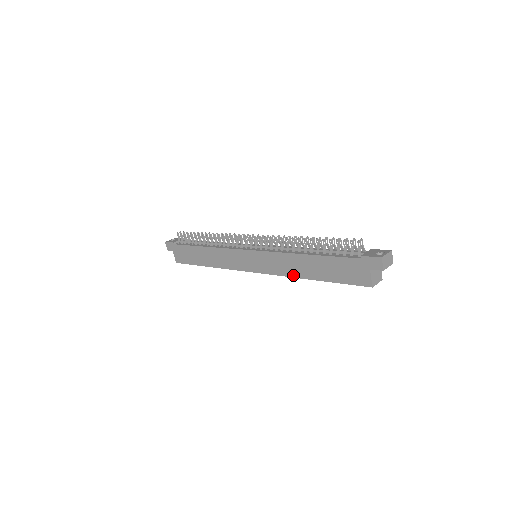
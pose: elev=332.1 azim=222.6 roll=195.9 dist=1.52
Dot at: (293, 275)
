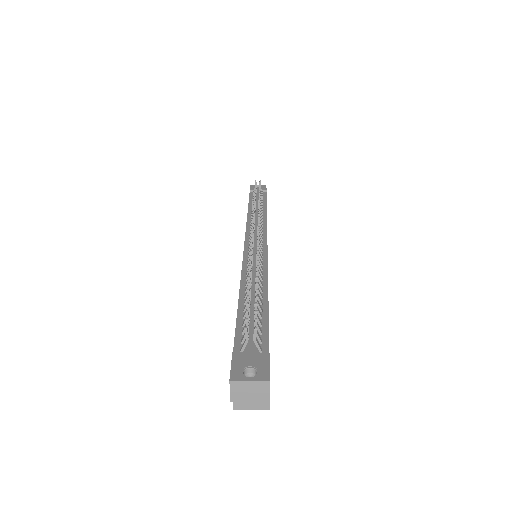
Dot at: occluded
